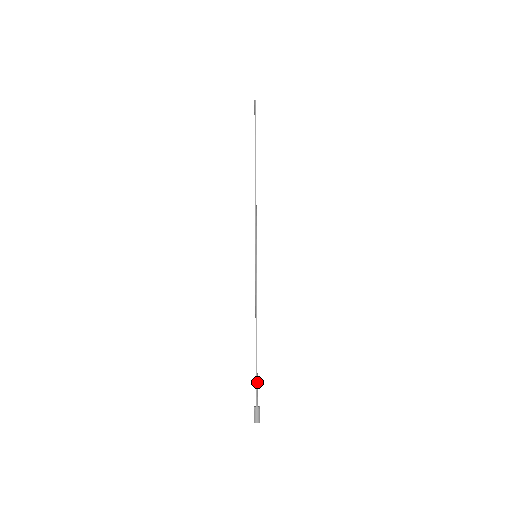
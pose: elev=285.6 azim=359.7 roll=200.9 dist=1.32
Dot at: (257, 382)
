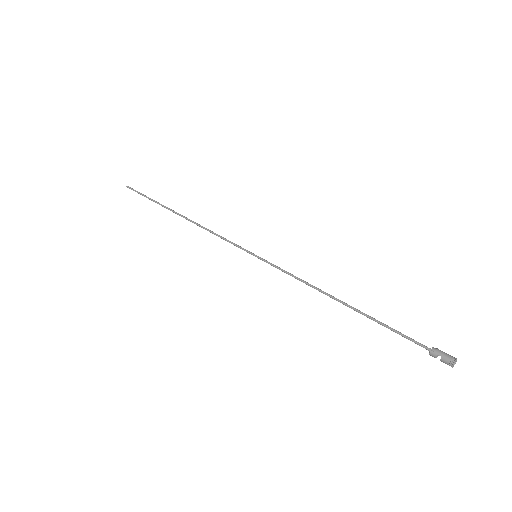
Dot at: (399, 332)
